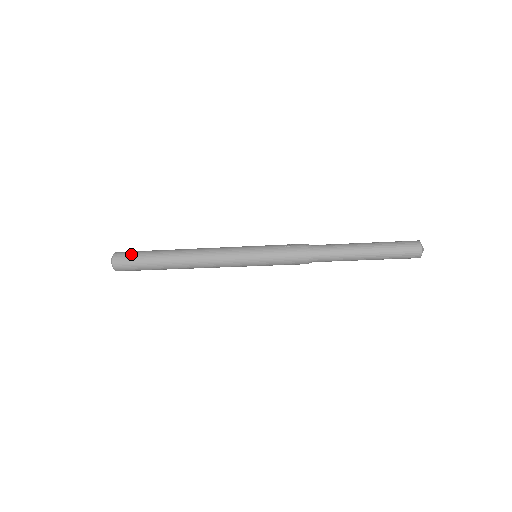
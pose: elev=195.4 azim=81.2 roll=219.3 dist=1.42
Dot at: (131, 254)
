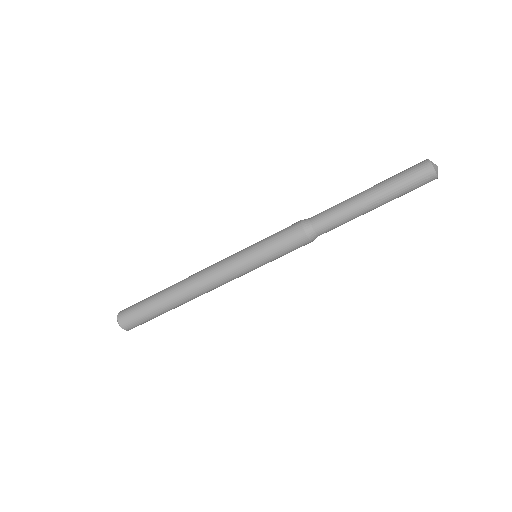
Dot at: occluded
